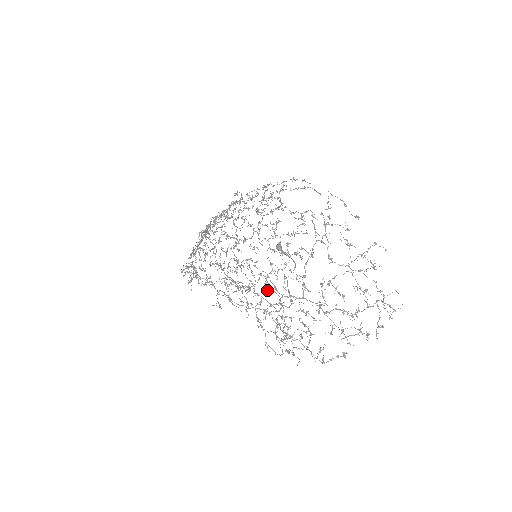
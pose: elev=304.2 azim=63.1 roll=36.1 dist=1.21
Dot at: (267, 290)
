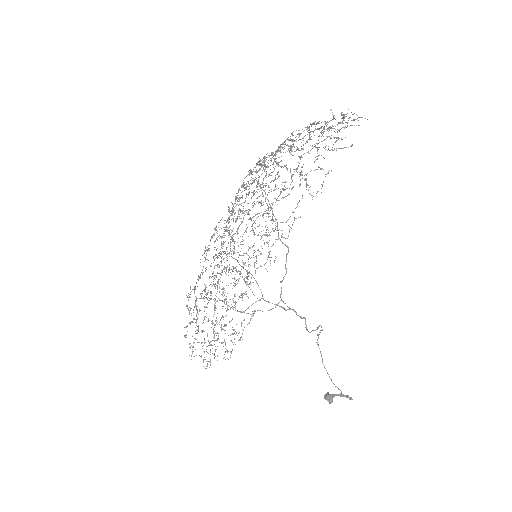
Dot at: occluded
